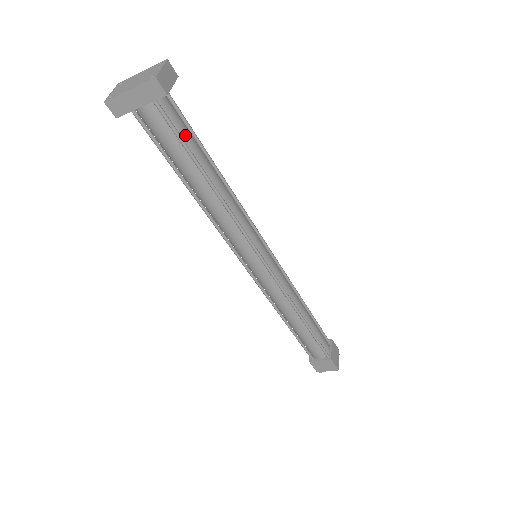
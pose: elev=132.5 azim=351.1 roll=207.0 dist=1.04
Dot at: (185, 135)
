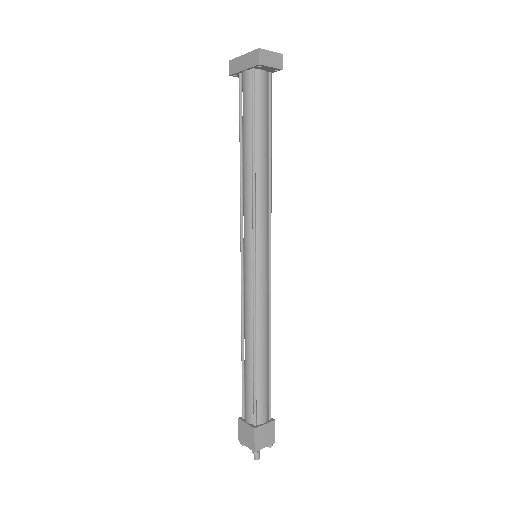
Dot at: (260, 109)
